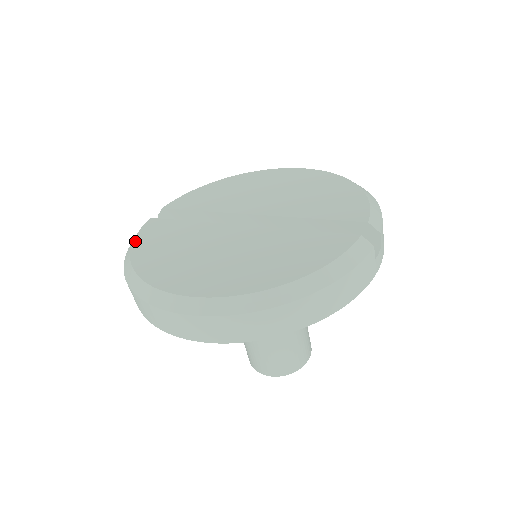
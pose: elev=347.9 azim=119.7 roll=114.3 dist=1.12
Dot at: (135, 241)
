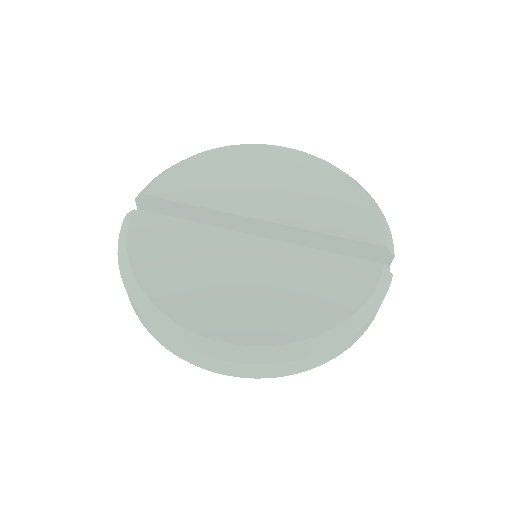
Dot at: (130, 250)
